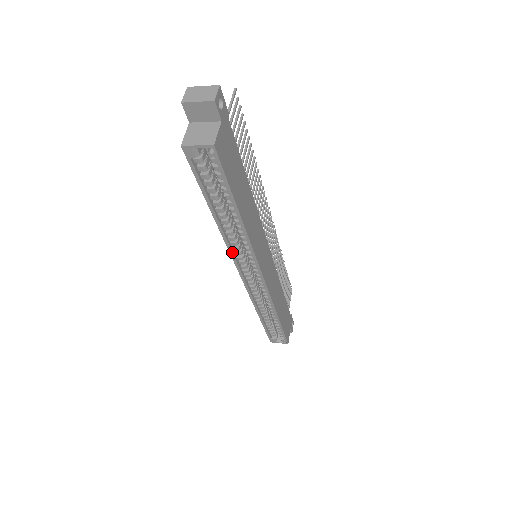
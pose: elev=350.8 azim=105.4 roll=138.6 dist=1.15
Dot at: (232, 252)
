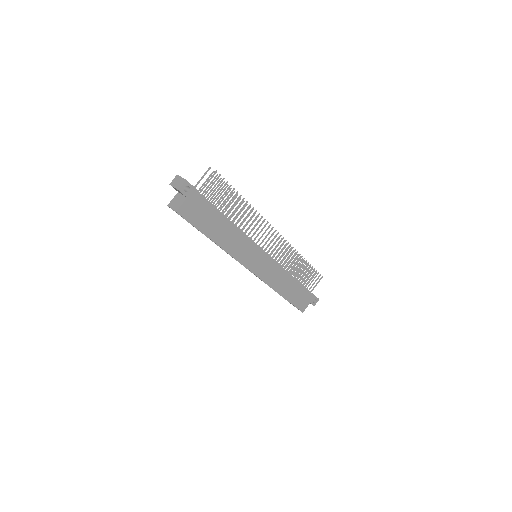
Dot at: (227, 253)
